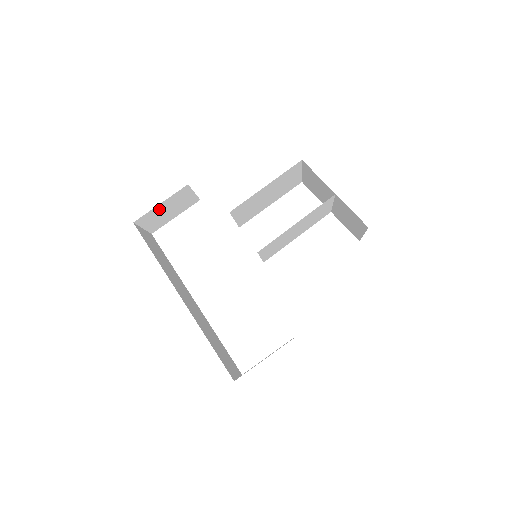
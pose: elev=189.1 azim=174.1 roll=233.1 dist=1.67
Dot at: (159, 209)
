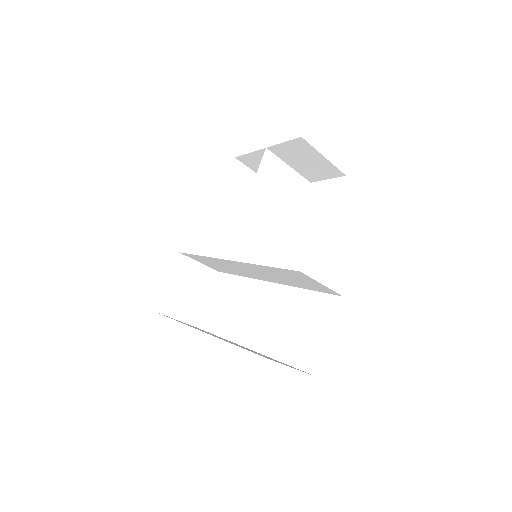
Dot at: (173, 290)
